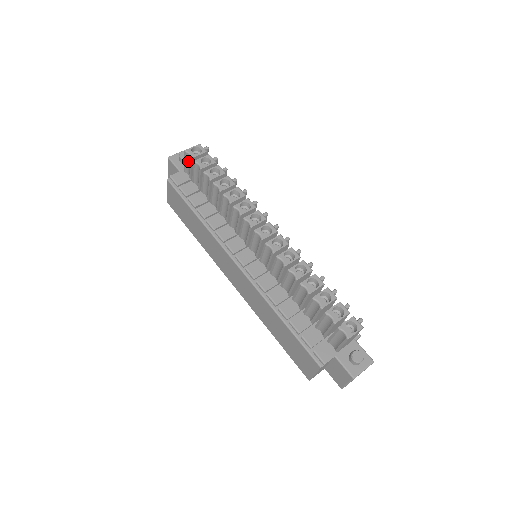
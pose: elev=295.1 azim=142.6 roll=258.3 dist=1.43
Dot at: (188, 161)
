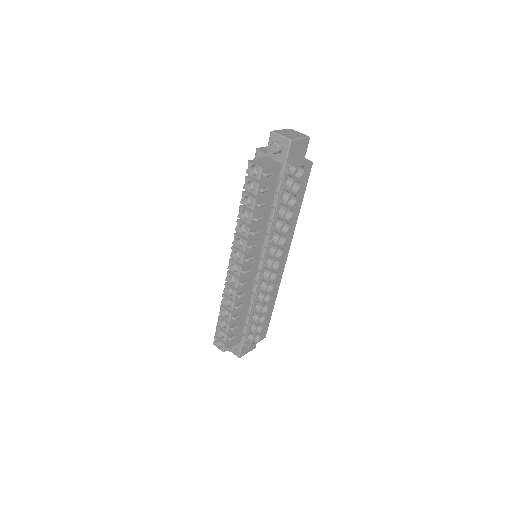
Dot at: occluded
